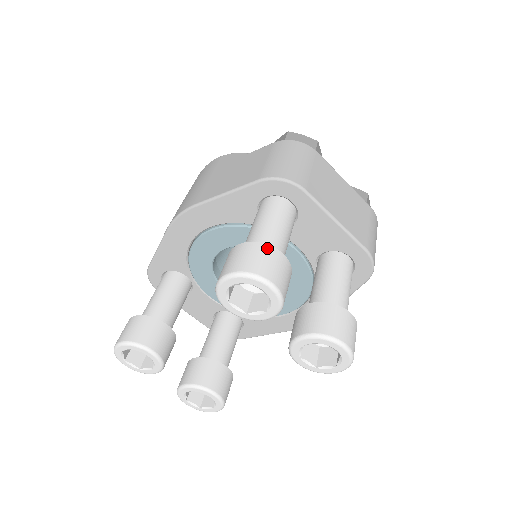
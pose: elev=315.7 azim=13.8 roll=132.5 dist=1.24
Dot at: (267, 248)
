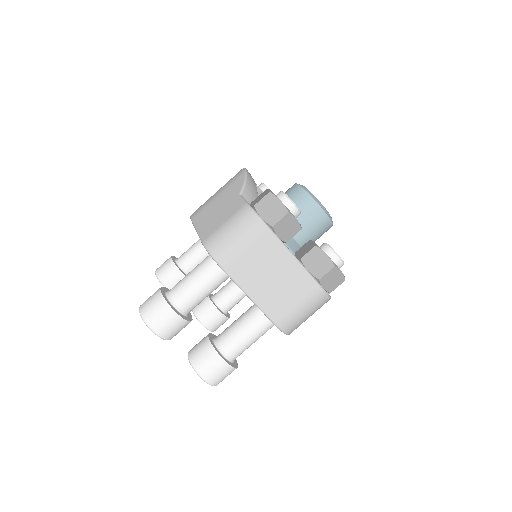
Dot at: (165, 305)
